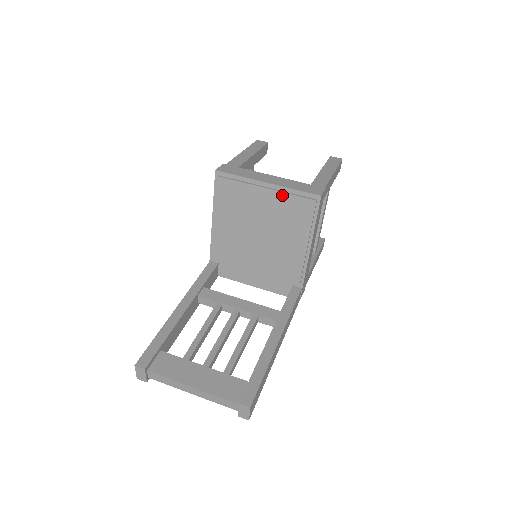
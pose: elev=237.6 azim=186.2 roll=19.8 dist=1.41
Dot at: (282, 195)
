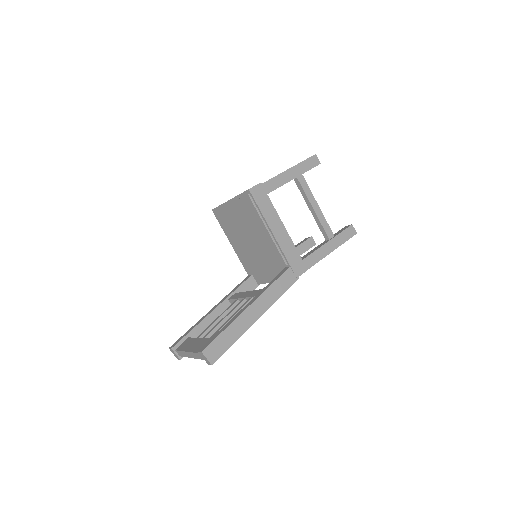
Dot at: (236, 203)
